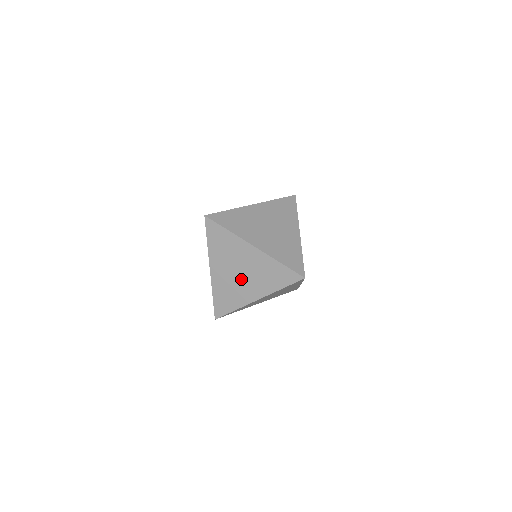
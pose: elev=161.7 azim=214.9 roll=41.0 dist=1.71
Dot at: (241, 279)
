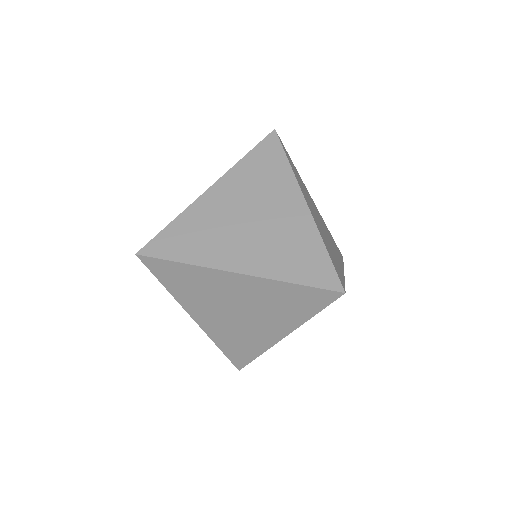
Dot at: (243, 228)
